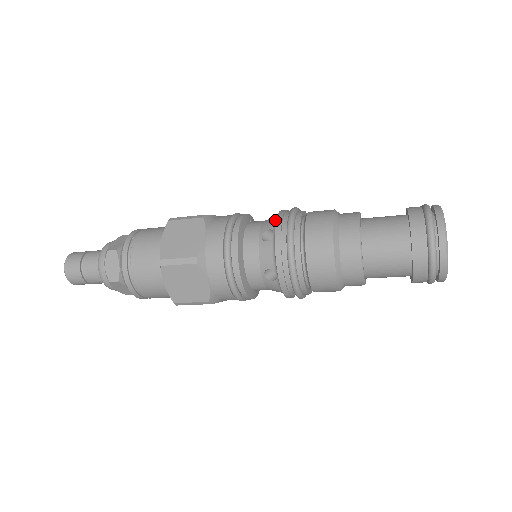
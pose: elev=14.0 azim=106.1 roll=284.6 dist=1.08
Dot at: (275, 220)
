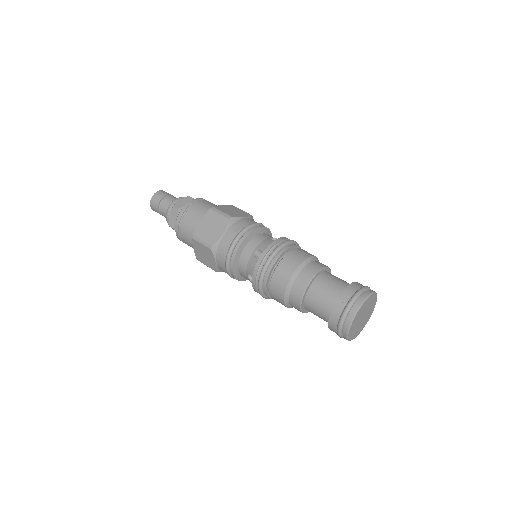
Dot at: (268, 245)
